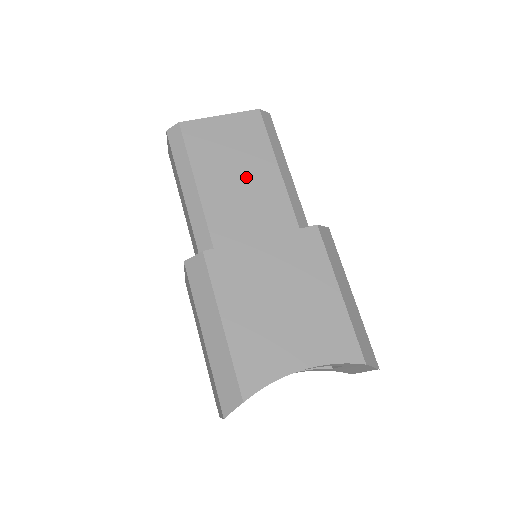
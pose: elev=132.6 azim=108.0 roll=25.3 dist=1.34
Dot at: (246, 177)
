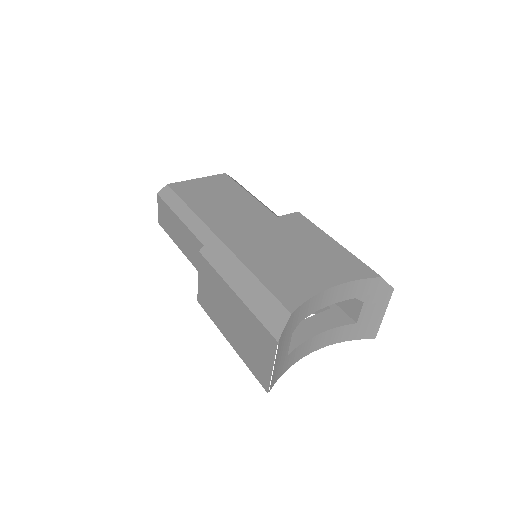
Dot at: (230, 203)
